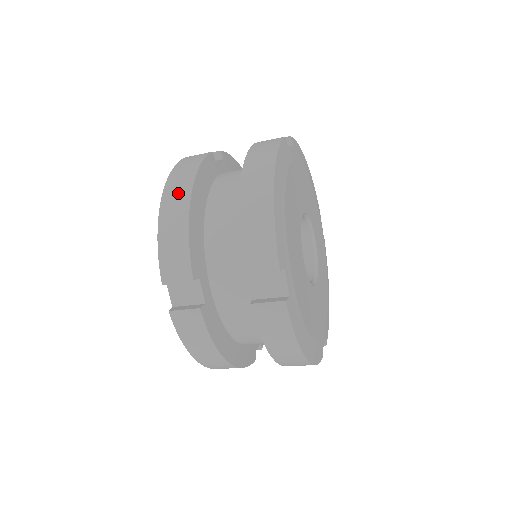
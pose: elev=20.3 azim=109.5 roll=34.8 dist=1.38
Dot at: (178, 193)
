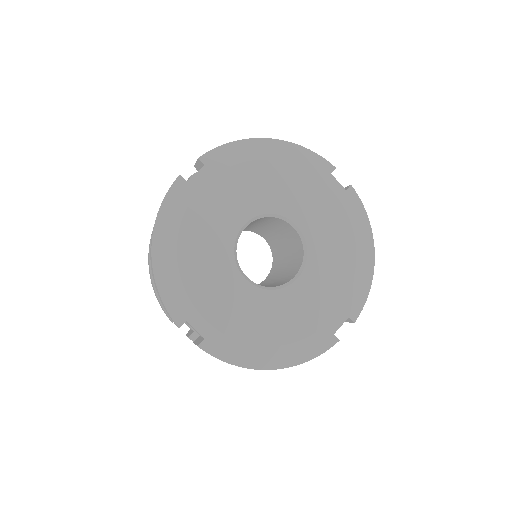
Dot at: occluded
